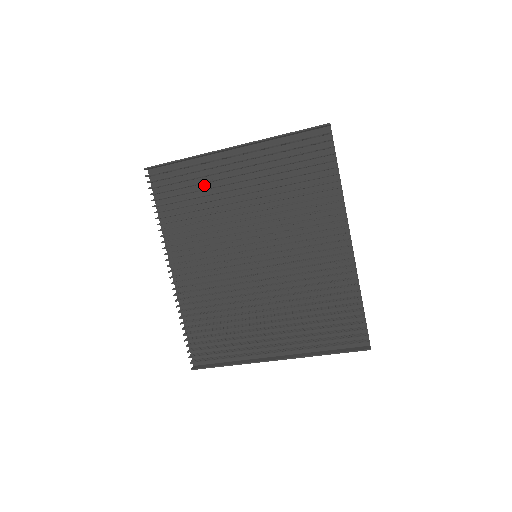
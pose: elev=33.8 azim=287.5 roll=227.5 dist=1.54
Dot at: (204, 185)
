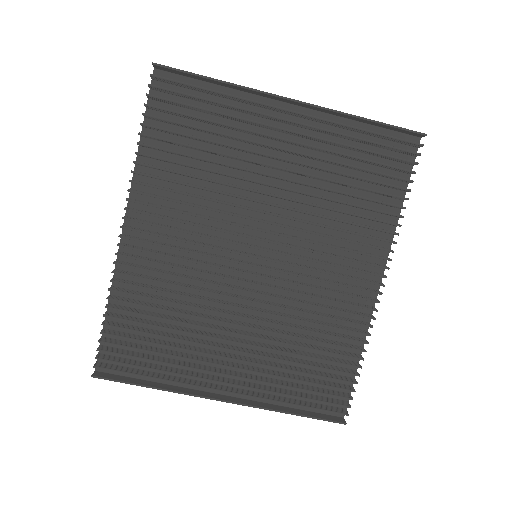
Dot at: (228, 131)
